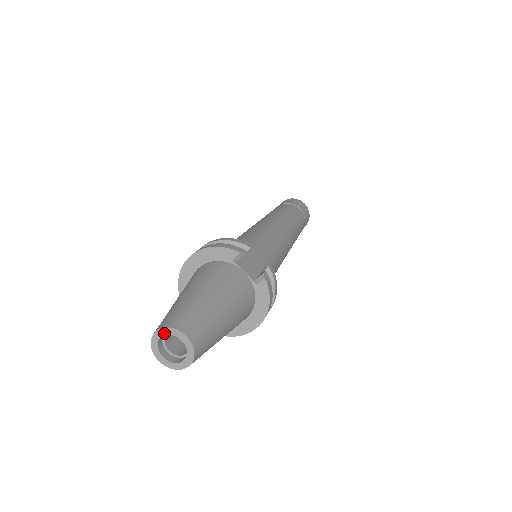
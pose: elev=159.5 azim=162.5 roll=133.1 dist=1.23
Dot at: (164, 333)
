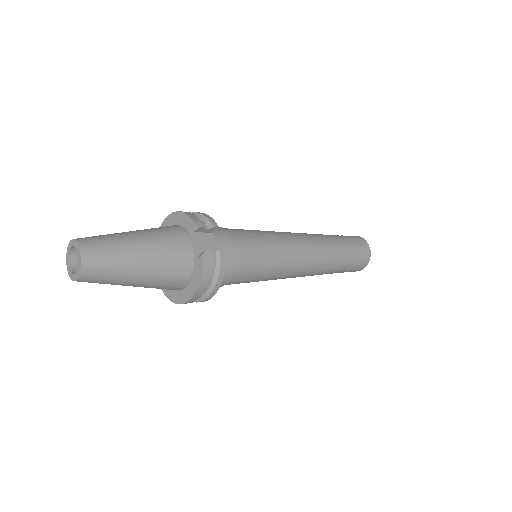
Dot at: (73, 244)
